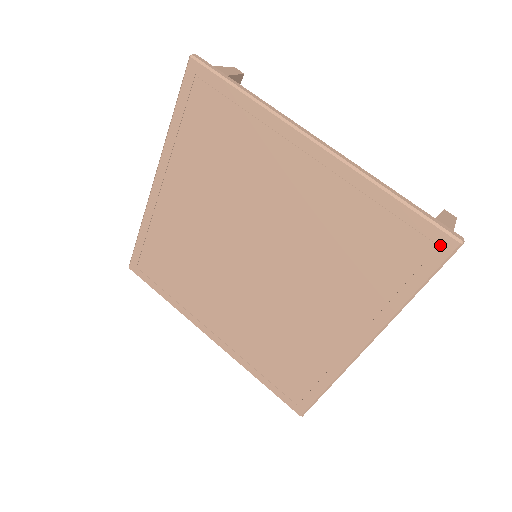
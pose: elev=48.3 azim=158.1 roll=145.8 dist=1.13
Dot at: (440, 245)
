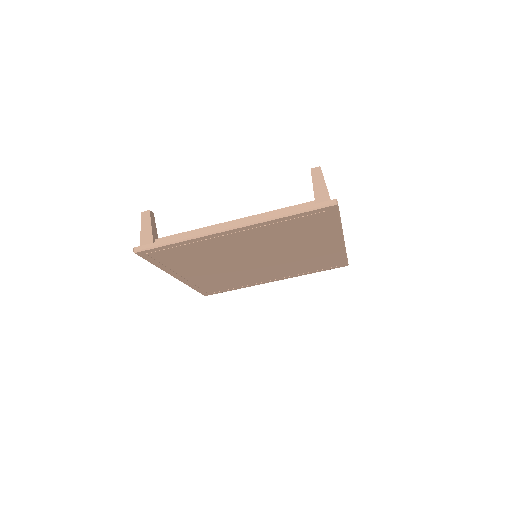
Dot at: (329, 210)
